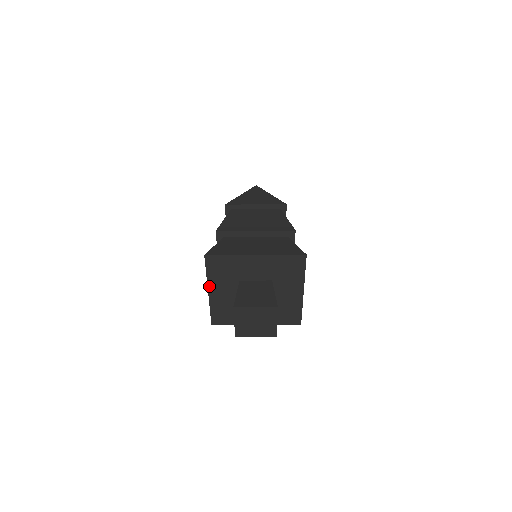
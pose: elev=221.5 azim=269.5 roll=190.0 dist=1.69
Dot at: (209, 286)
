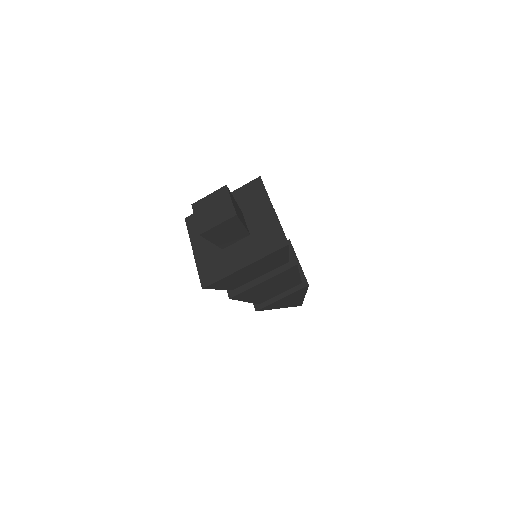
Dot at: (193, 245)
